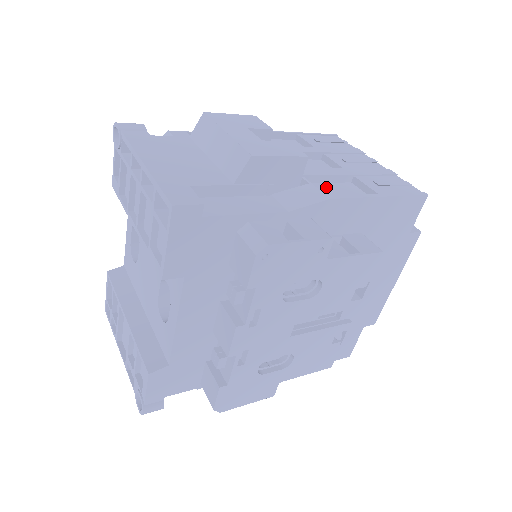
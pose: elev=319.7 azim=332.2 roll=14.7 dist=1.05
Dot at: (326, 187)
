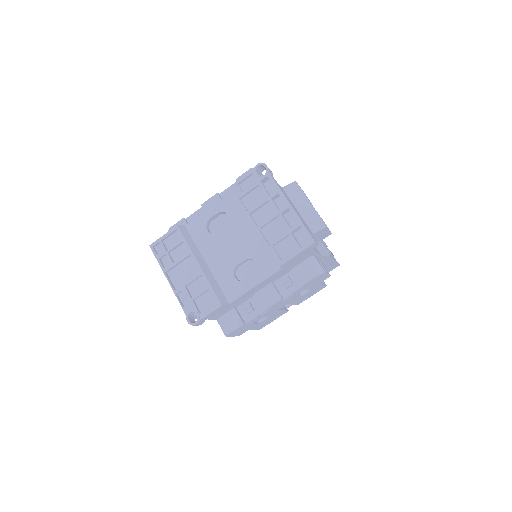
Dot at: occluded
